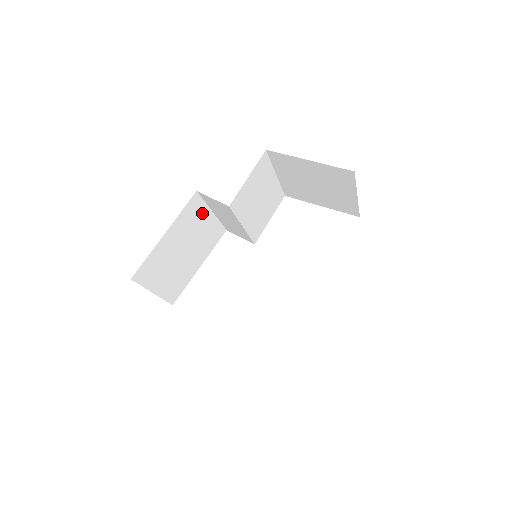
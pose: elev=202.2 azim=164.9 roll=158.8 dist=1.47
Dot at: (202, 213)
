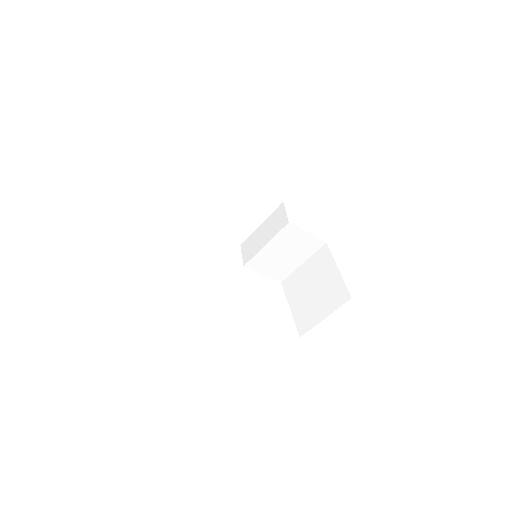
Dot at: (262, 214)
